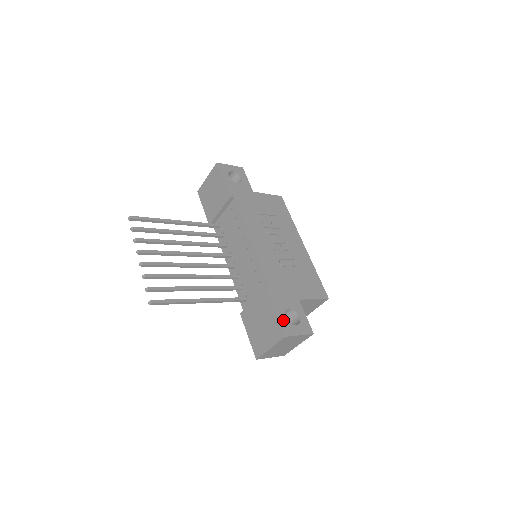
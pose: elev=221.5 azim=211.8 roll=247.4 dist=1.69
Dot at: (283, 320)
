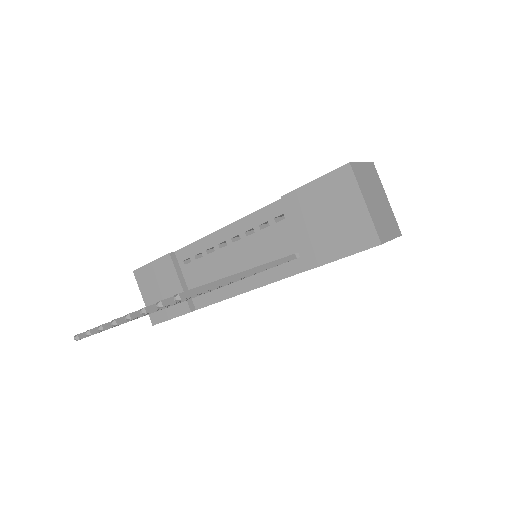
Dot at: (329, 174)
